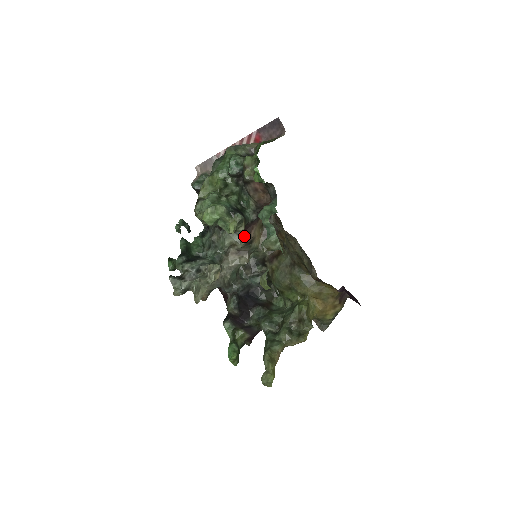
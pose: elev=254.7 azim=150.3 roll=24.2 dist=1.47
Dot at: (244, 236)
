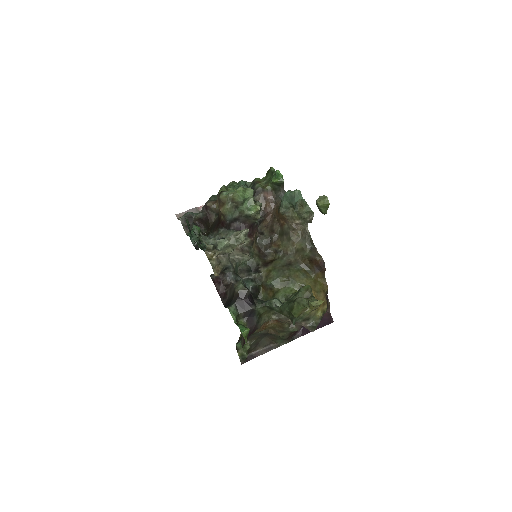
Dot at: (249, 235)
